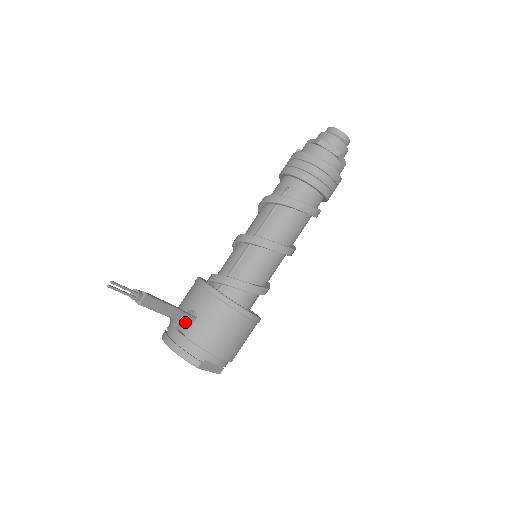
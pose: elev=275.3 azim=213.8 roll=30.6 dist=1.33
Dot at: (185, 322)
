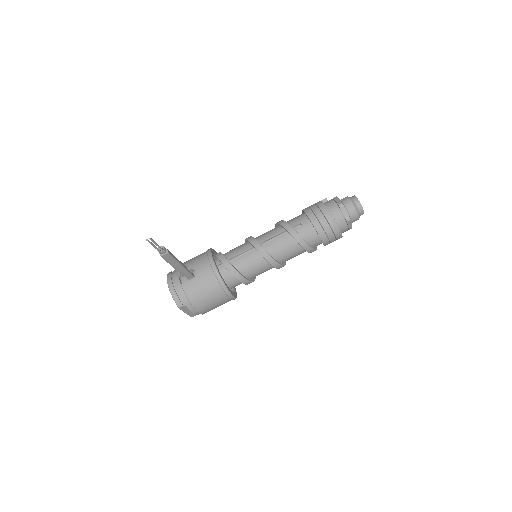
Dot at: (185, 276)
